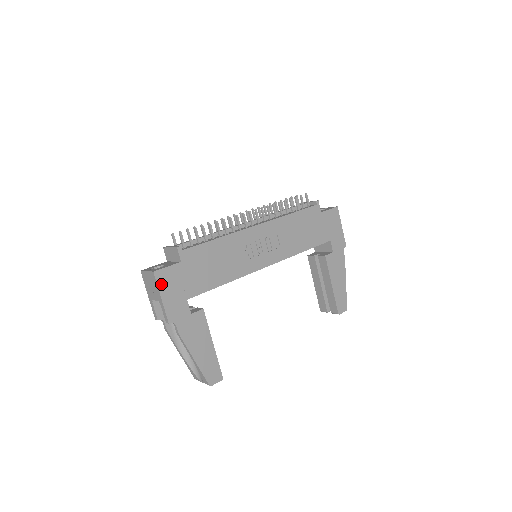
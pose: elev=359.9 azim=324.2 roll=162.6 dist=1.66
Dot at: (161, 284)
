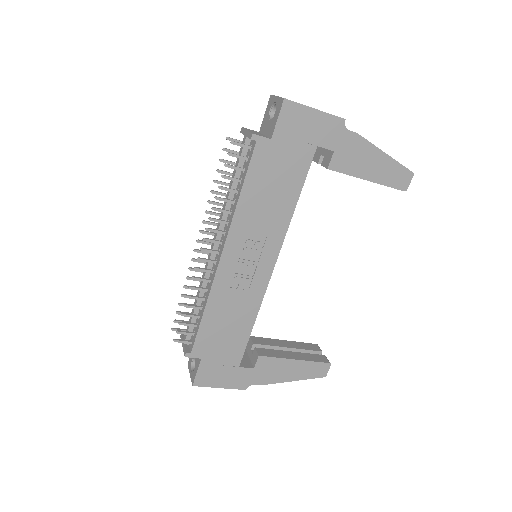
Dot at: (208, 384)
